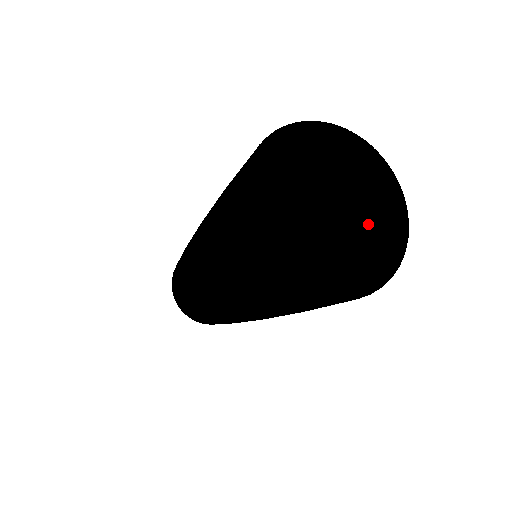
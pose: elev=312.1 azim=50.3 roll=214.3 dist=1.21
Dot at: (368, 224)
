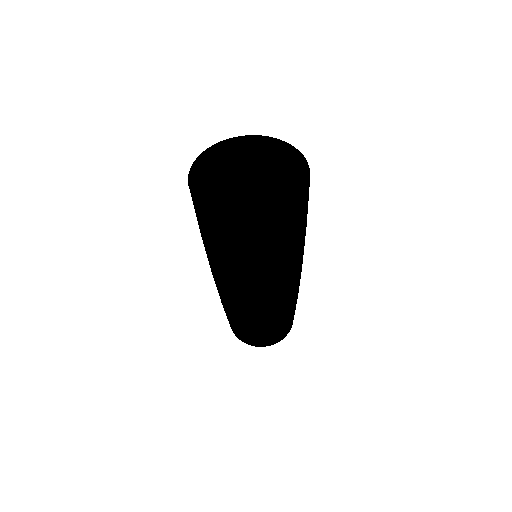
Dot at: (264, 190)
